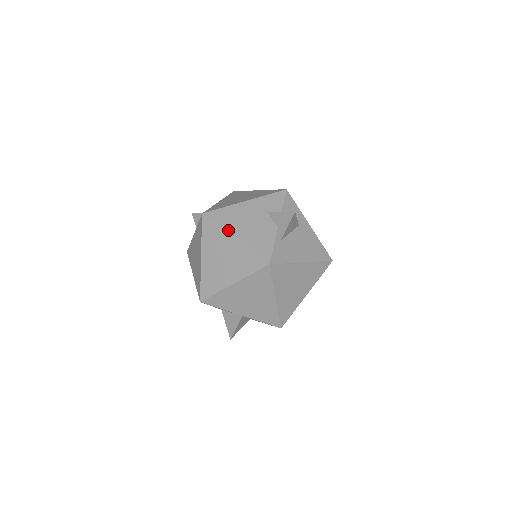
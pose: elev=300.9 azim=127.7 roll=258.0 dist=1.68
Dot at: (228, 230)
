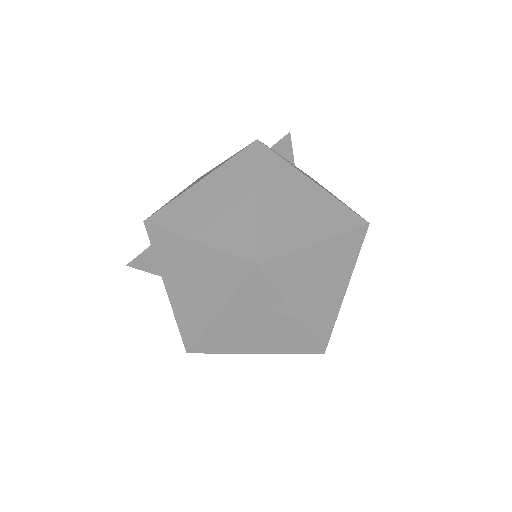
Dot at: (239, 352)
